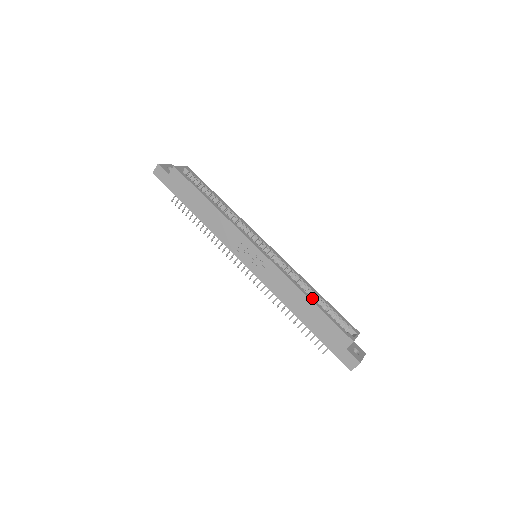
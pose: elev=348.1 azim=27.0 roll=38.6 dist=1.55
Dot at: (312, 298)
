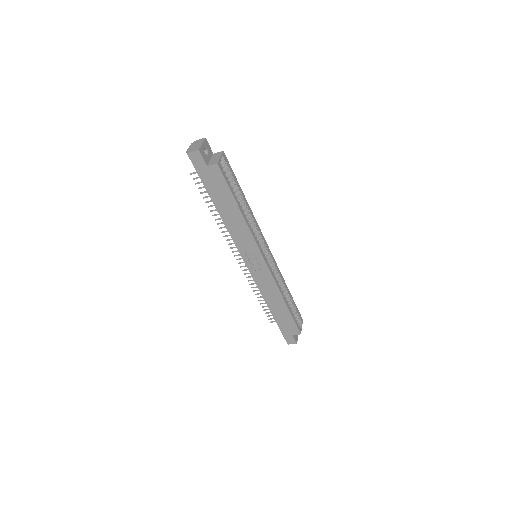
Dot at: (287, 302)
